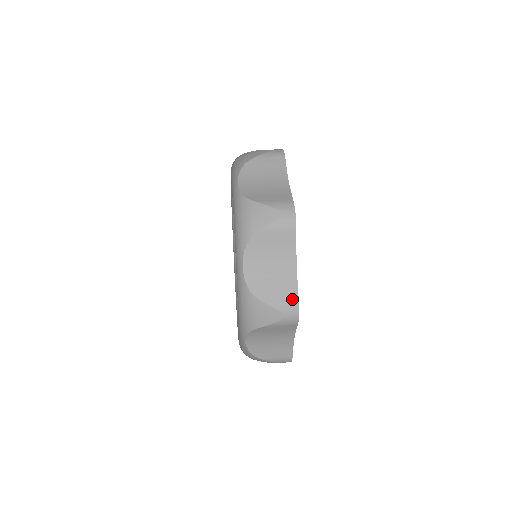
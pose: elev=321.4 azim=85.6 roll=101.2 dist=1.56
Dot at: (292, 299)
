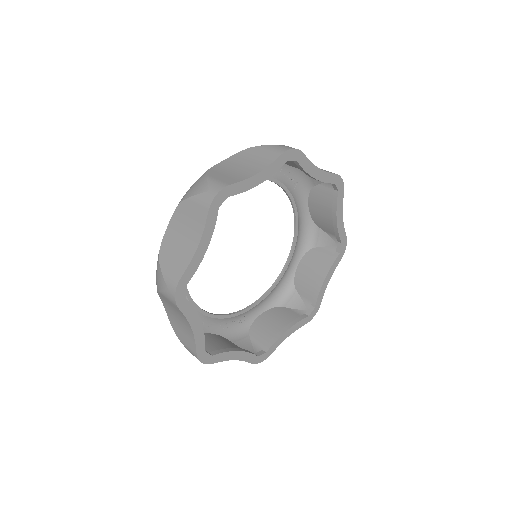
Dot at: (193, 350)
